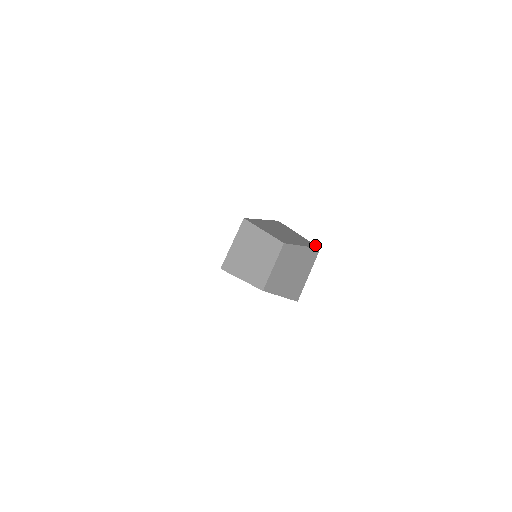
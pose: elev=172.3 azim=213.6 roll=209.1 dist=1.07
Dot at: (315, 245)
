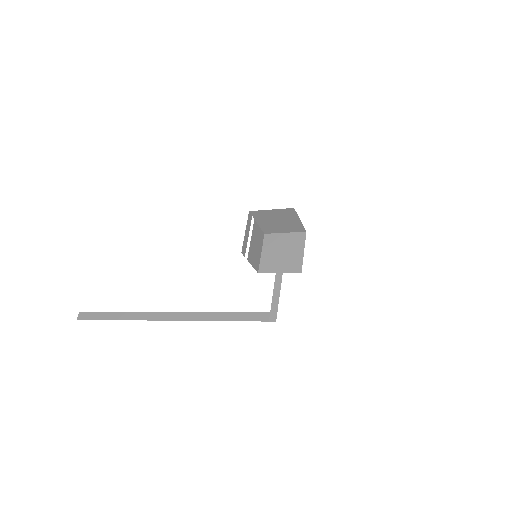
Dot at: occluded
